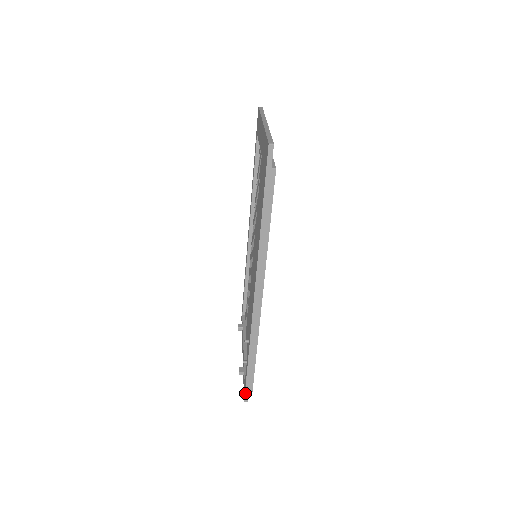
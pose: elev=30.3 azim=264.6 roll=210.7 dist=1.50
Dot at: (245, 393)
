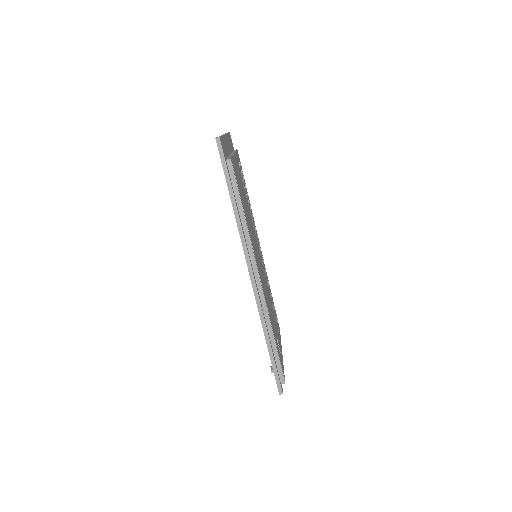
Dot at: (277, 385)
